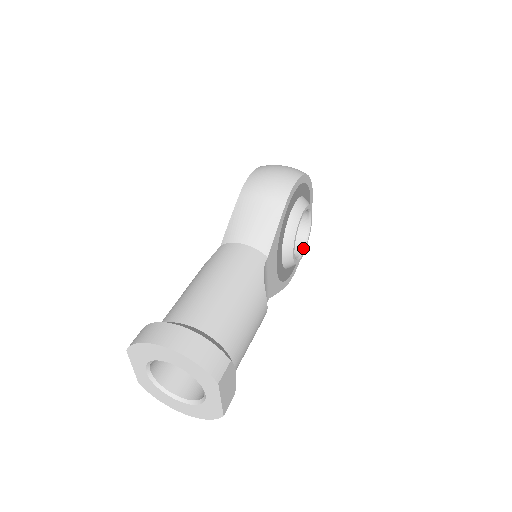
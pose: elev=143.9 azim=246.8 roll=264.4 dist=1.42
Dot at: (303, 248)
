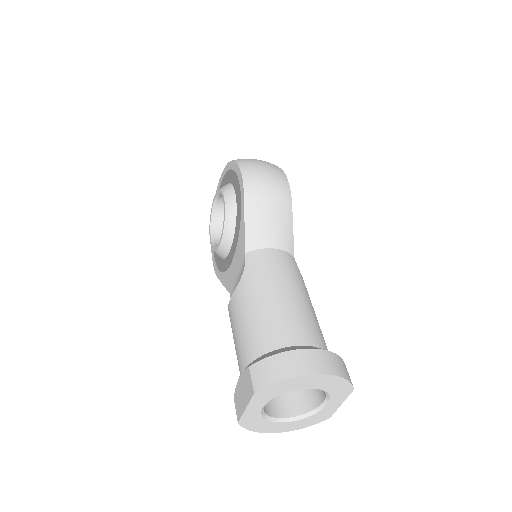
Dot at: occluded
